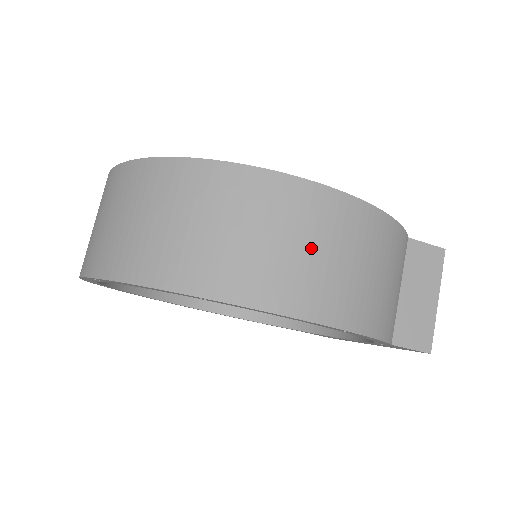
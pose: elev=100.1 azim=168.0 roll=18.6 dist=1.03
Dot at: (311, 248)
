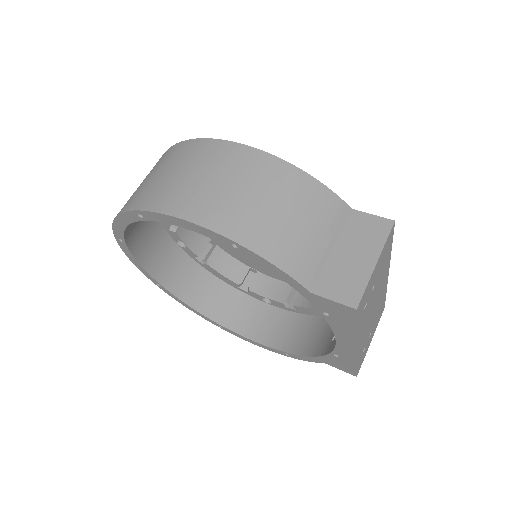
Dot at: (213, 178)
